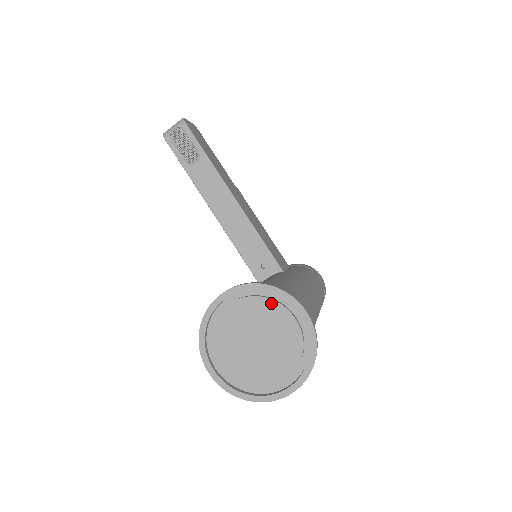
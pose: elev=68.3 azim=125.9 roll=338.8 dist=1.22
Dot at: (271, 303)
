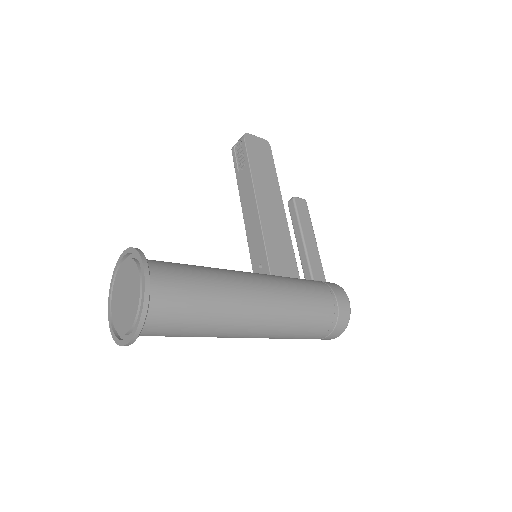
Dot at: (135, 265)
